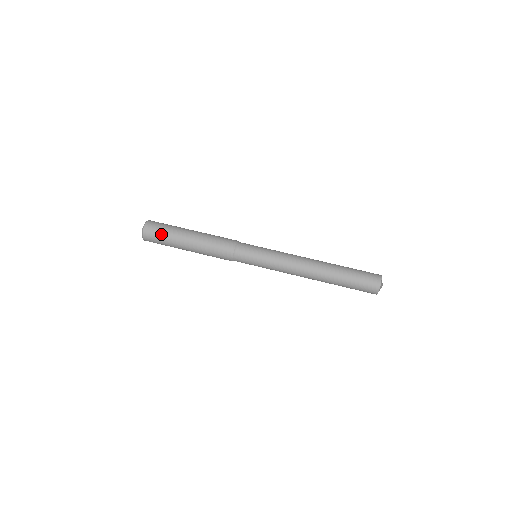
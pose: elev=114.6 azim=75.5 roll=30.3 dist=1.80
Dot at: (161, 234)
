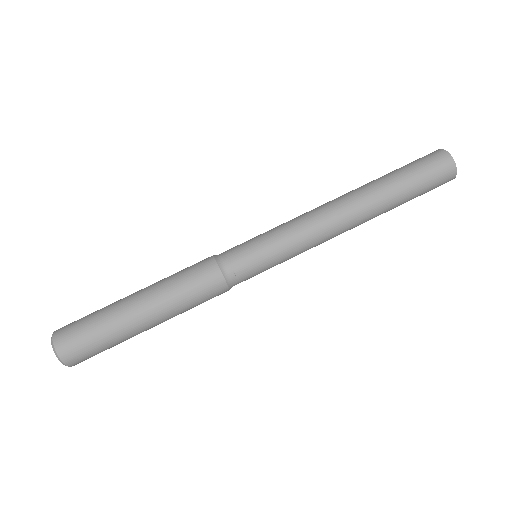
Dot at: (95, 344)
